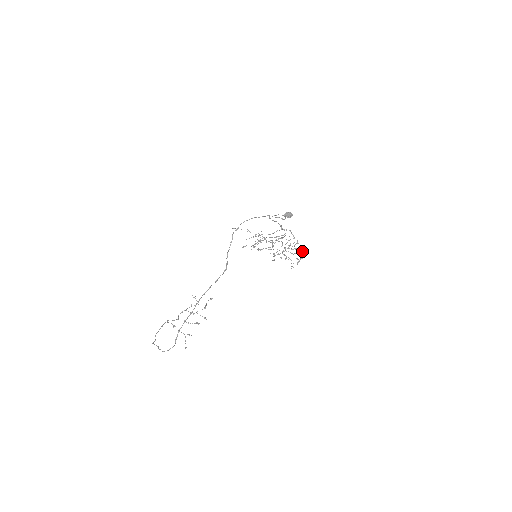
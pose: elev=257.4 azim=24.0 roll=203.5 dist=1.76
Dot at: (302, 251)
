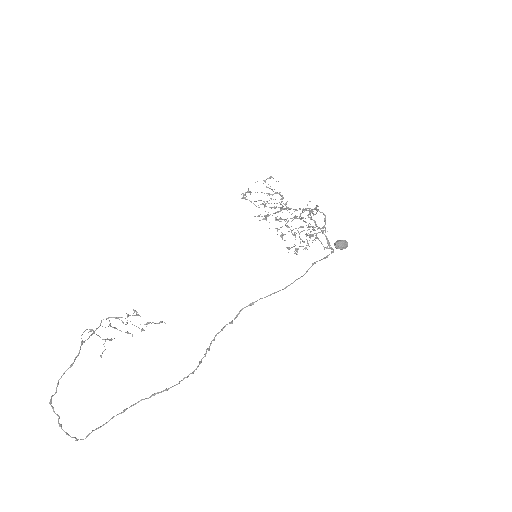
Dot at: occluded
